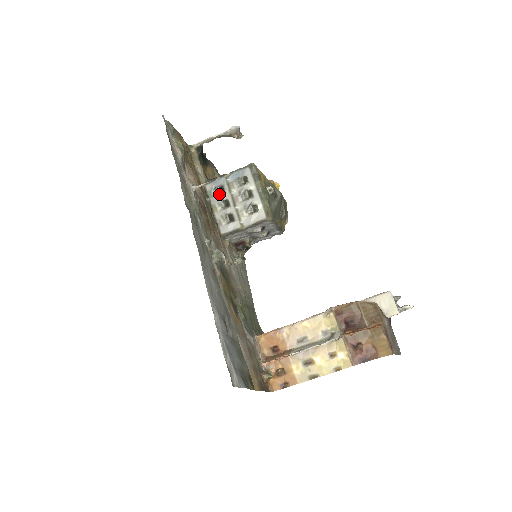
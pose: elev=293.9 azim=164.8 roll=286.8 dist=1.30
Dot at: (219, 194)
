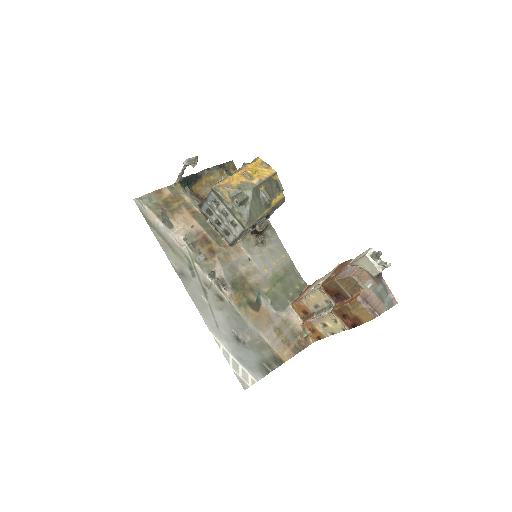
Dot at: (211, 216)
